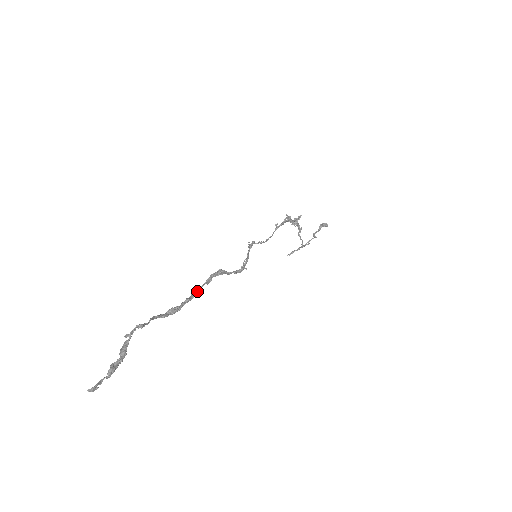
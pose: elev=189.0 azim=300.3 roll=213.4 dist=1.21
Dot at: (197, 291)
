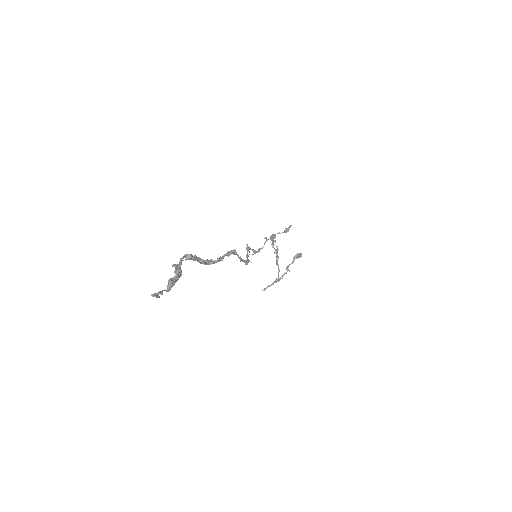
Dot at: (222, 257)
